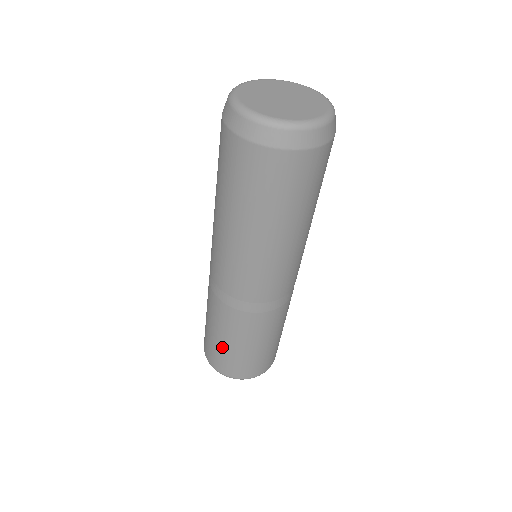
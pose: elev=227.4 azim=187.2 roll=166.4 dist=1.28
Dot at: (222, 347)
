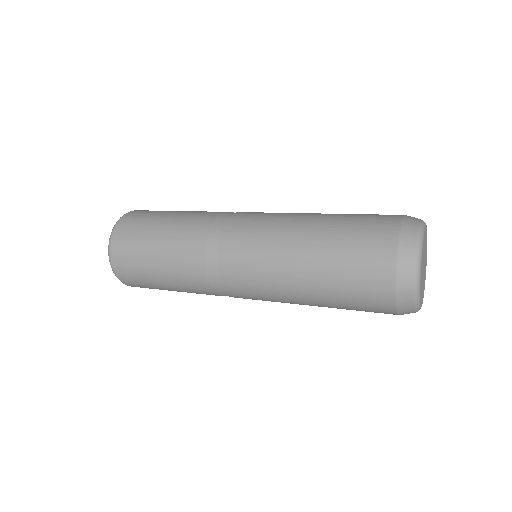
Dot at: occluded
